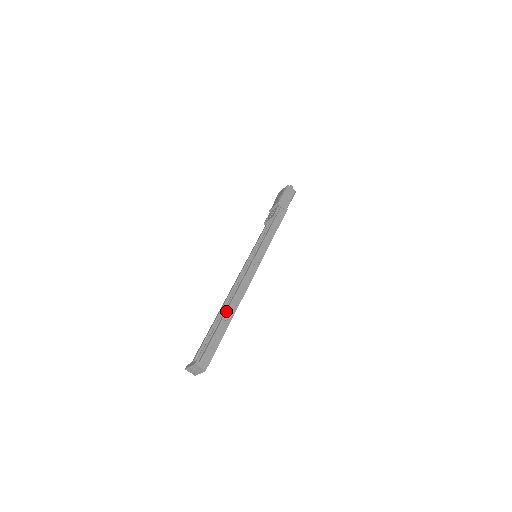
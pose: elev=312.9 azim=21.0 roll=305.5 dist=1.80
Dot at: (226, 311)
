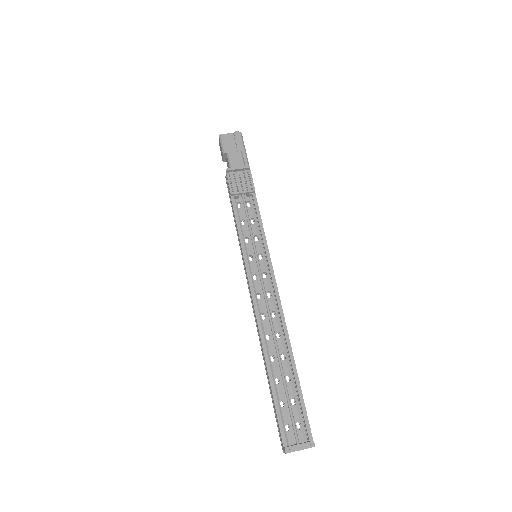
Dot at: occluded
